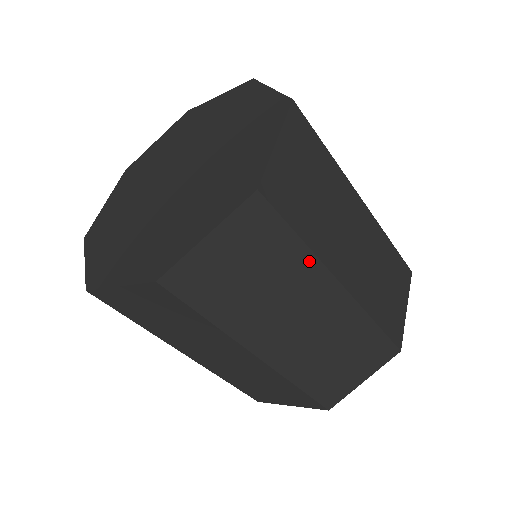
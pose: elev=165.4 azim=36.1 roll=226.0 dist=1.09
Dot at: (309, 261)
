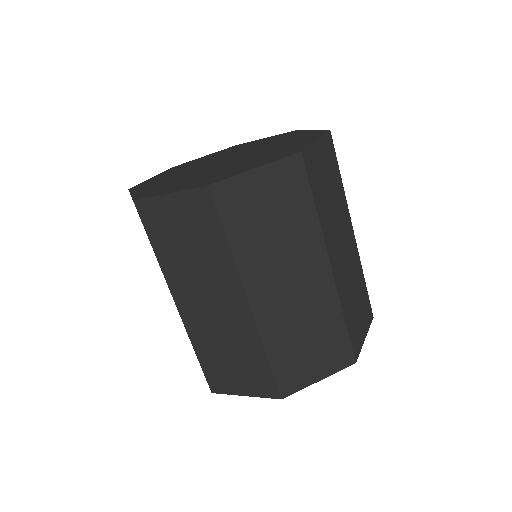
Dot at: (229, 263)
